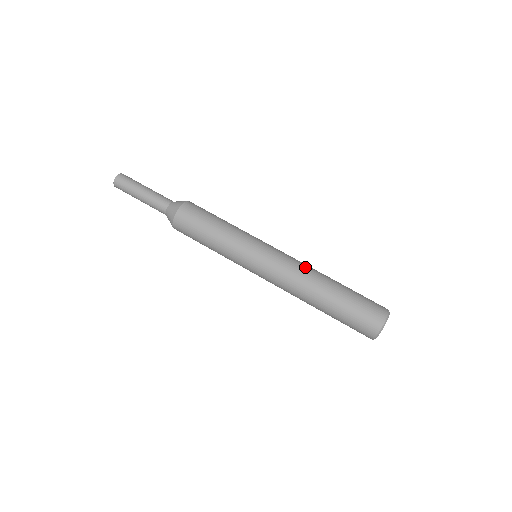
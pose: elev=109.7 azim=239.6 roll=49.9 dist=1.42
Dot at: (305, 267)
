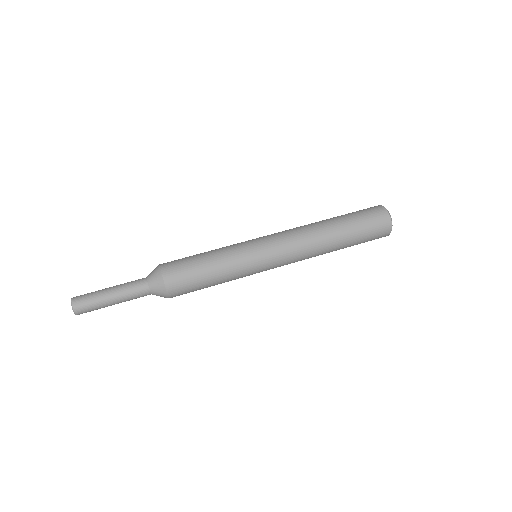
Dot at: (302, 229)
